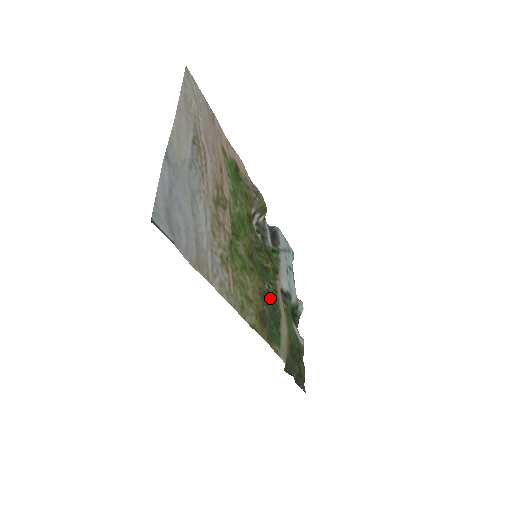
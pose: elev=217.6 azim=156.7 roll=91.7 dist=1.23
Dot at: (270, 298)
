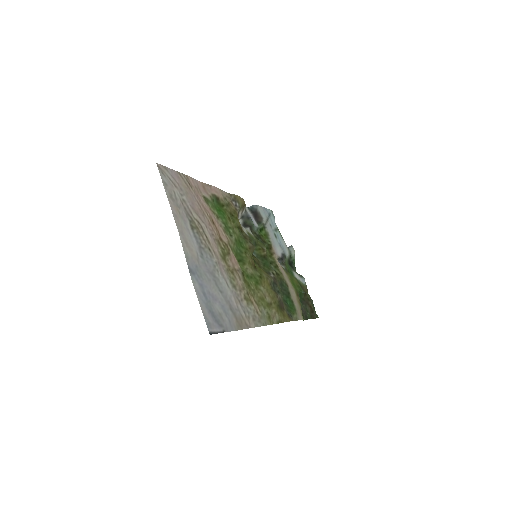
Dot at: (277, 282)
